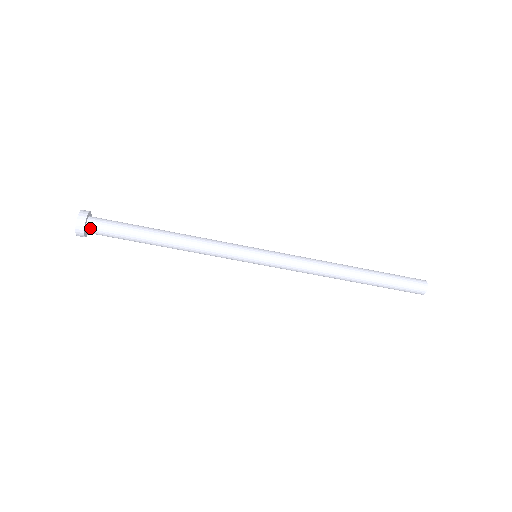
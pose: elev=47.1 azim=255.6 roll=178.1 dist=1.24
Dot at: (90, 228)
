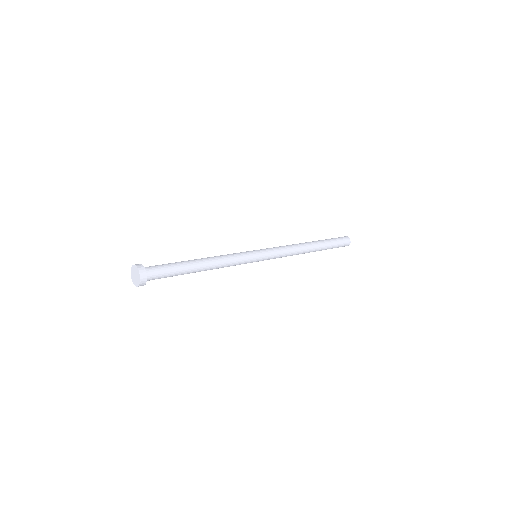
Dot at: (148, 280)
